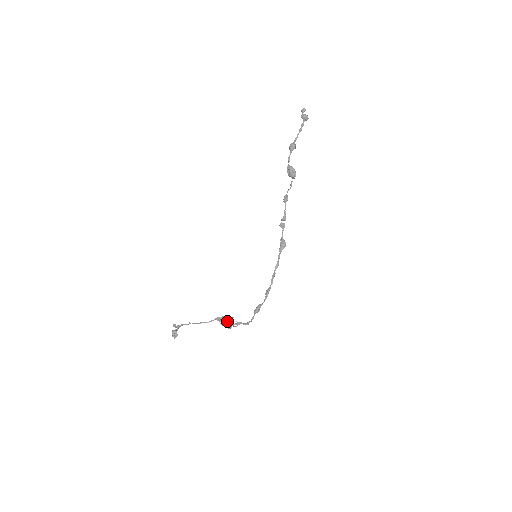
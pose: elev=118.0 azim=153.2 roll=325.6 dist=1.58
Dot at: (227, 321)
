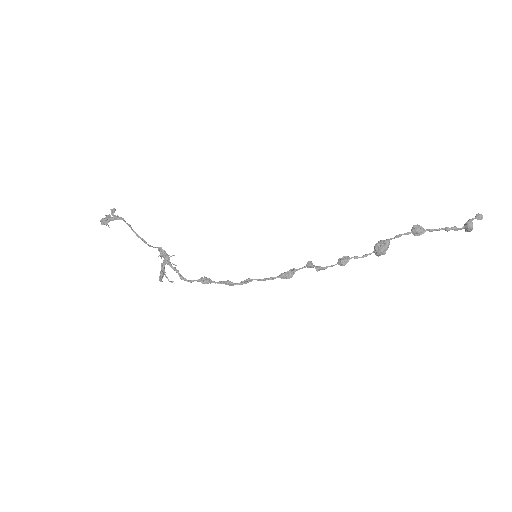
Dot at: (167, 258)
